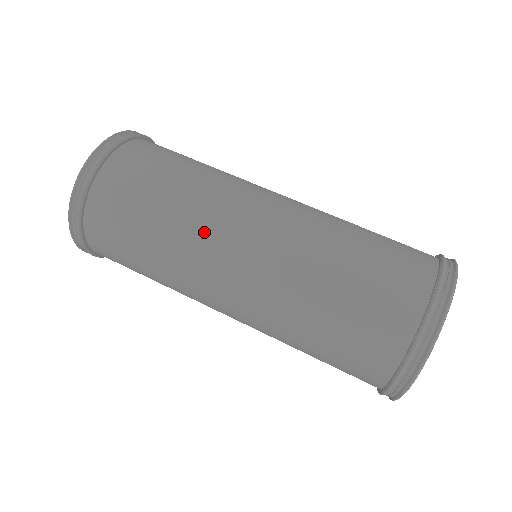
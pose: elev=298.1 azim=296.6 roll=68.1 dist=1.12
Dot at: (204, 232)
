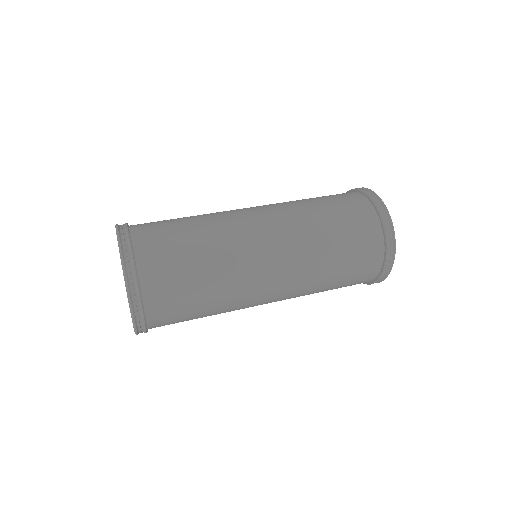
Dot at: (241, 256)
